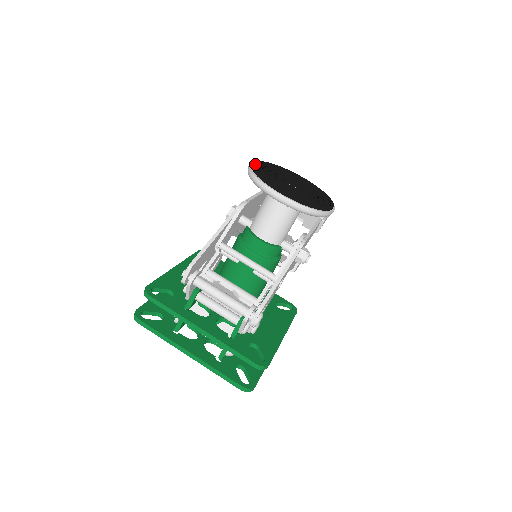
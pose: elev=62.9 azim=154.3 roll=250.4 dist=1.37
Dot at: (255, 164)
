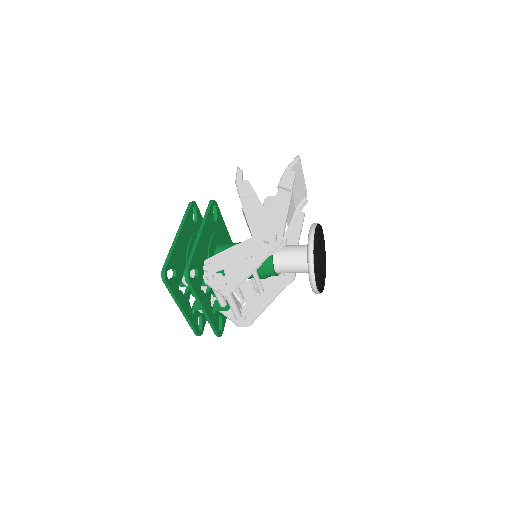
Dot at: (316, 240)
